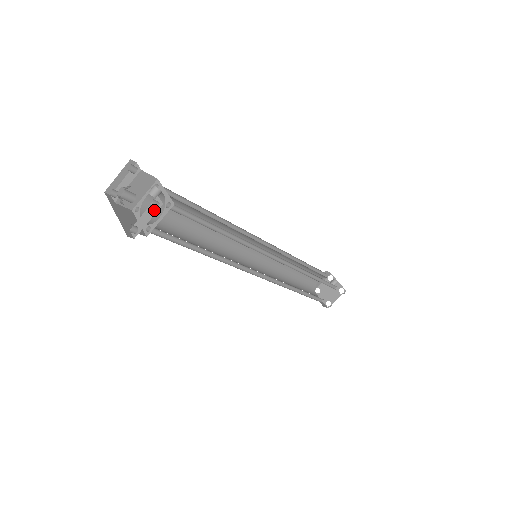
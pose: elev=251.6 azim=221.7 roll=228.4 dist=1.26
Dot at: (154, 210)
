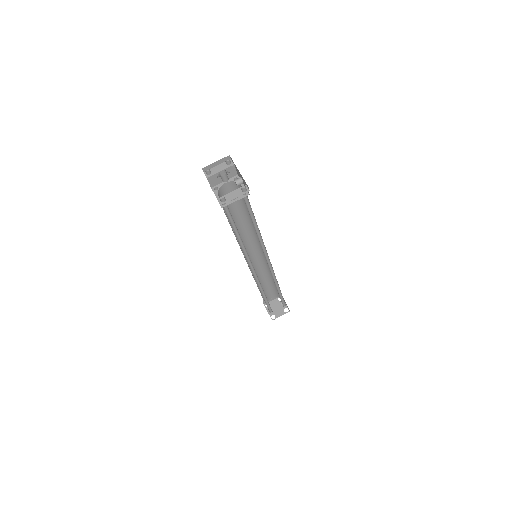
Dot at: (242, 192)
